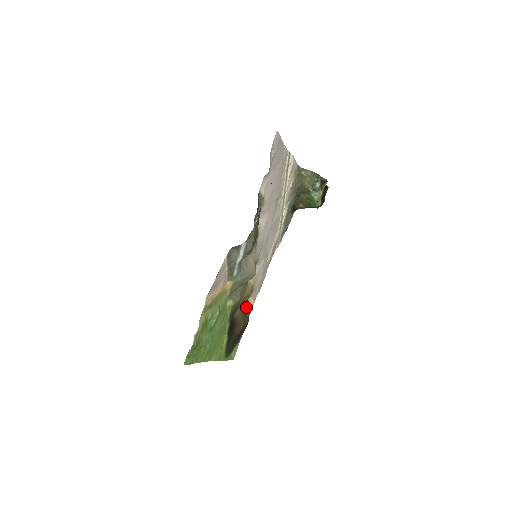
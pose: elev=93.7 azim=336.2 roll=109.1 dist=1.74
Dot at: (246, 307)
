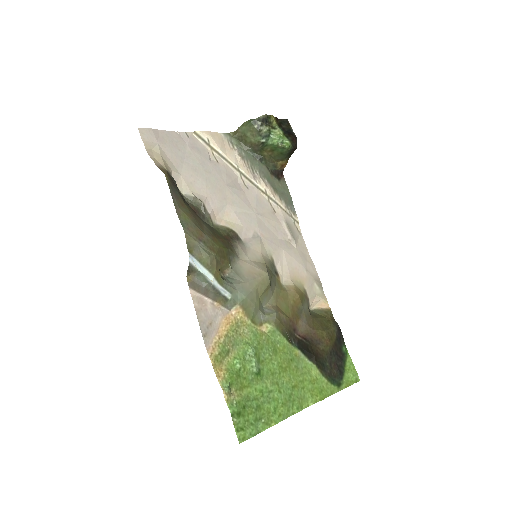
Dot at: (320, 312)
